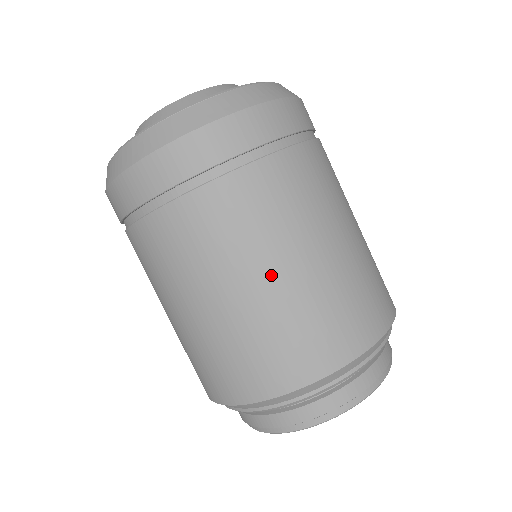
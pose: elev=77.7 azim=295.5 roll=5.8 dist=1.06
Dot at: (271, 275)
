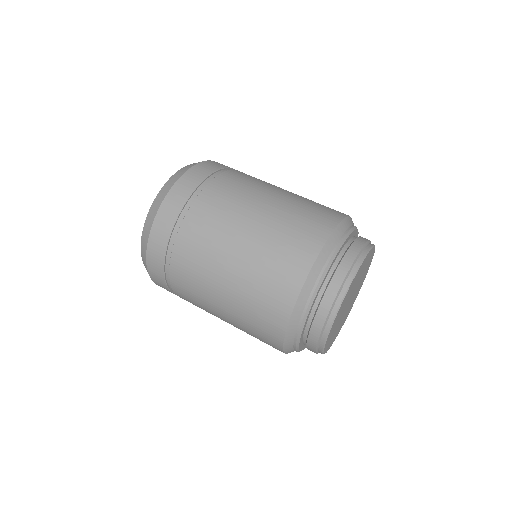
Dot at: (222, 297)
